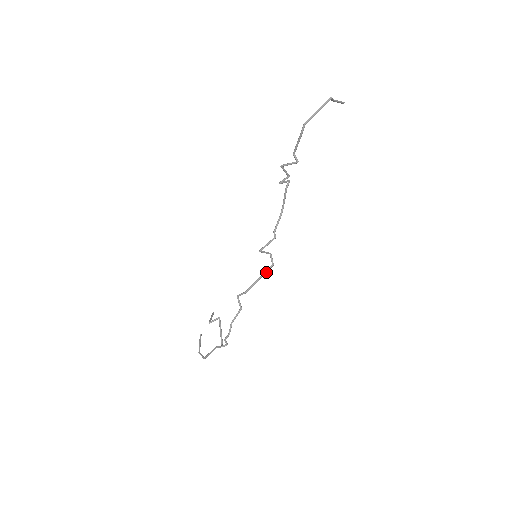
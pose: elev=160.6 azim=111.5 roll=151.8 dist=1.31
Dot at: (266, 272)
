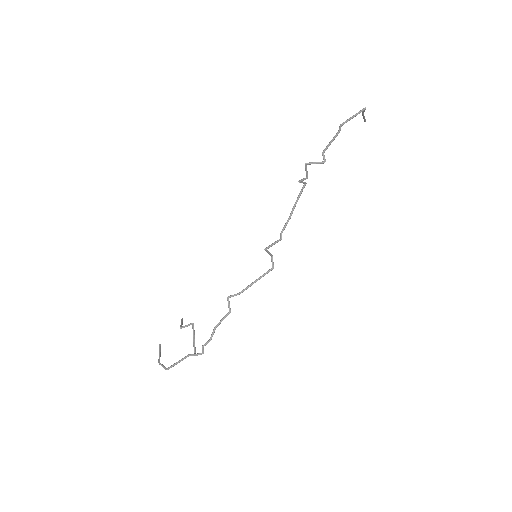
Dot at: occluded
